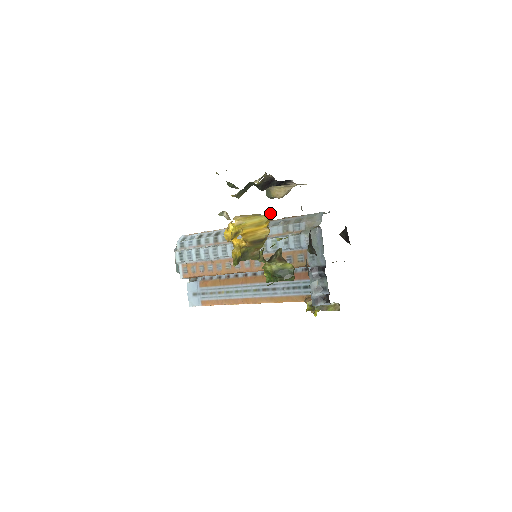
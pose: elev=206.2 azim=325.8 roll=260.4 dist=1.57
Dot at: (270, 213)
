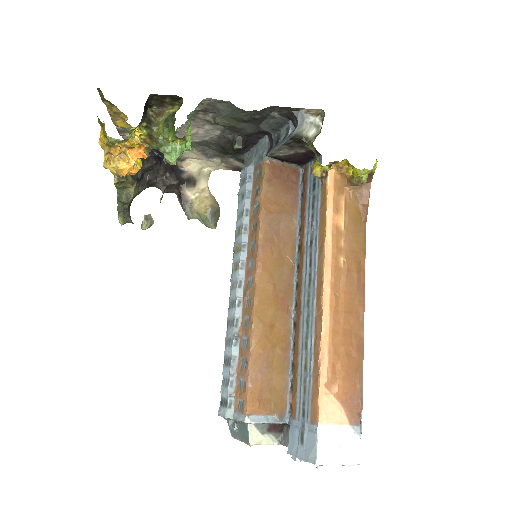
Dot at: occluded
